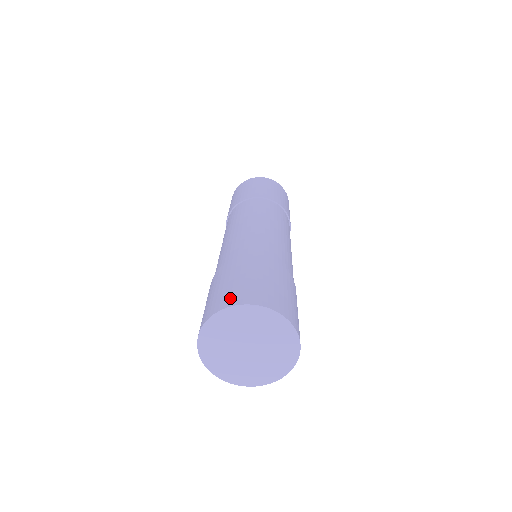
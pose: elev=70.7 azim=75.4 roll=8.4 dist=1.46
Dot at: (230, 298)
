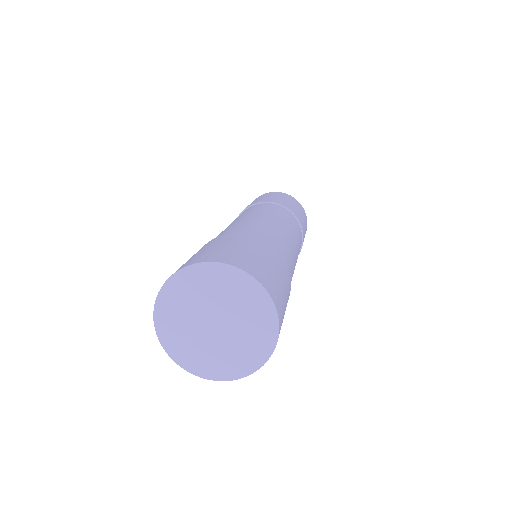
Dot at: (231, 258)
